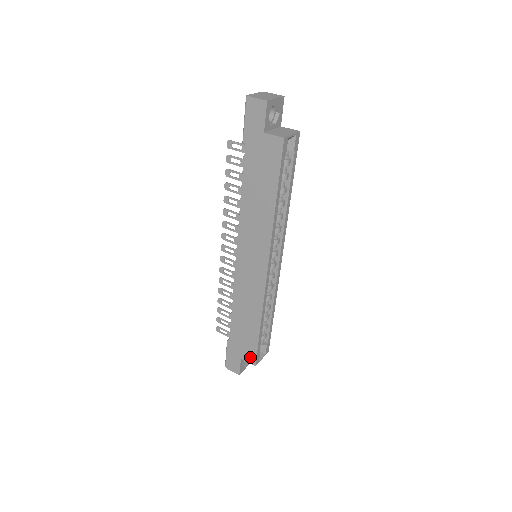
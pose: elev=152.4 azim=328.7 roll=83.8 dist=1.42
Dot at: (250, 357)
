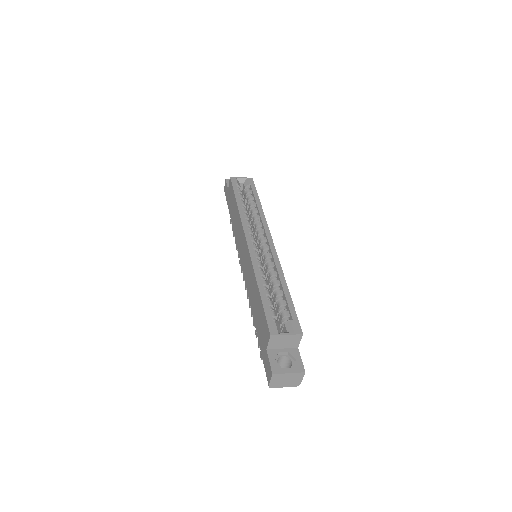
Dot at: (267, 333)
